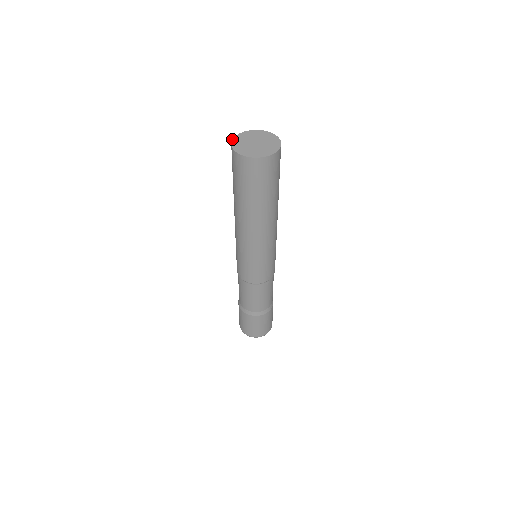
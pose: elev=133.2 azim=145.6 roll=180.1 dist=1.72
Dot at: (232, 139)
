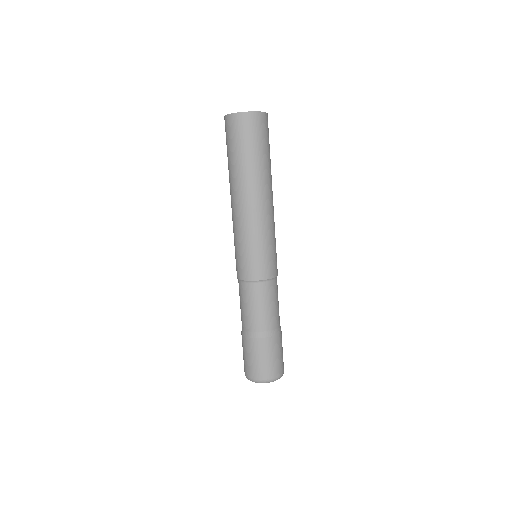
Dot at: occluded
